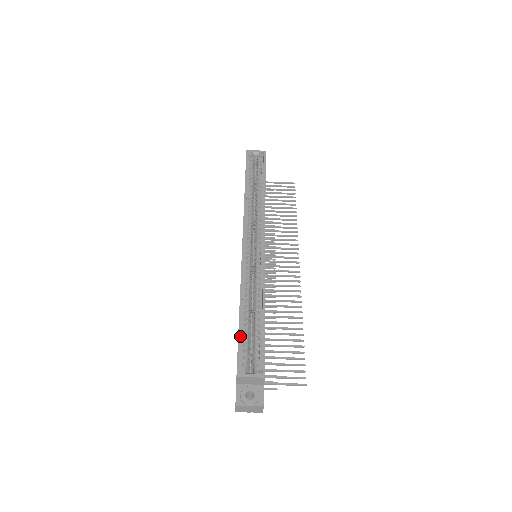
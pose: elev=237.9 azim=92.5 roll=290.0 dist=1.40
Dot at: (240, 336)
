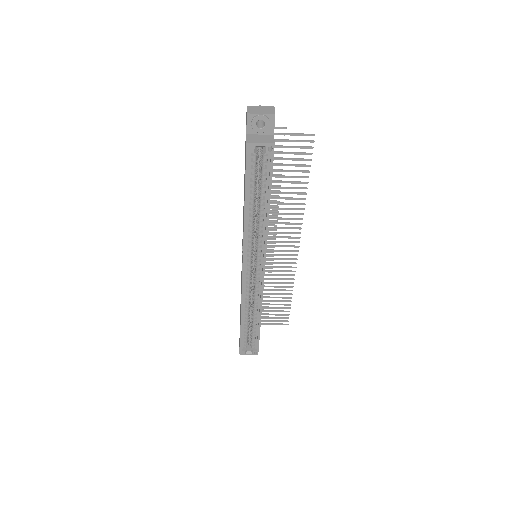
Dot at: (241, 337)
